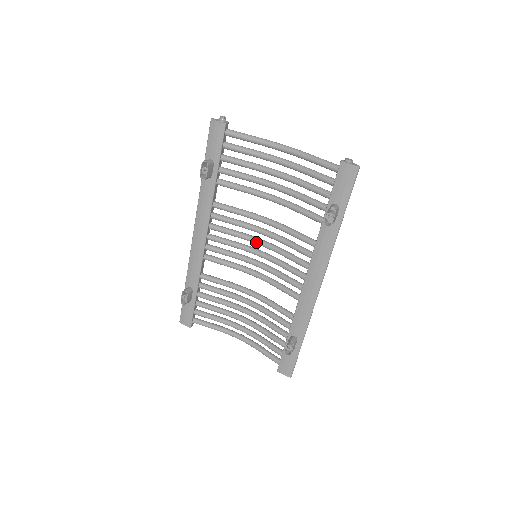
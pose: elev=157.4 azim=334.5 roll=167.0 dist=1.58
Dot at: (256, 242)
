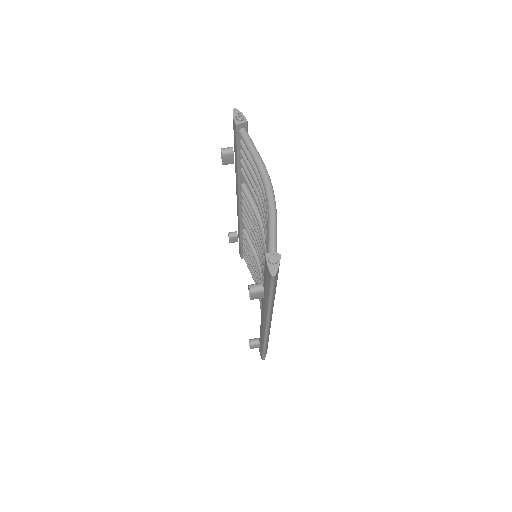
Dot at: (260, 245)
